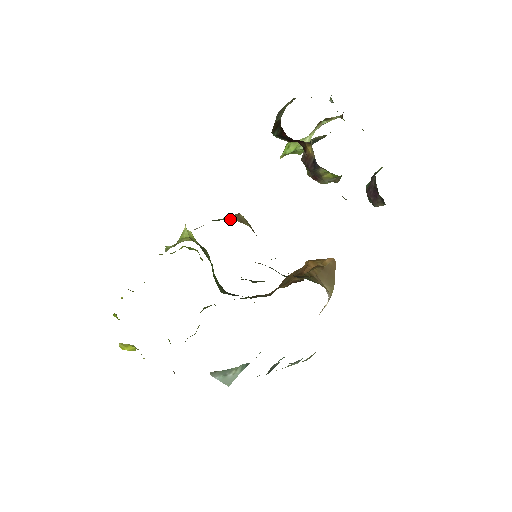
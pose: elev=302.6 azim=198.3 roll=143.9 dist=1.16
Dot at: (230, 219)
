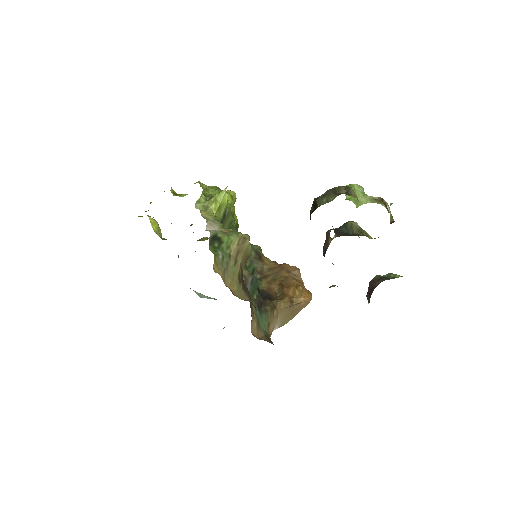
Dot at: (228, 249)
